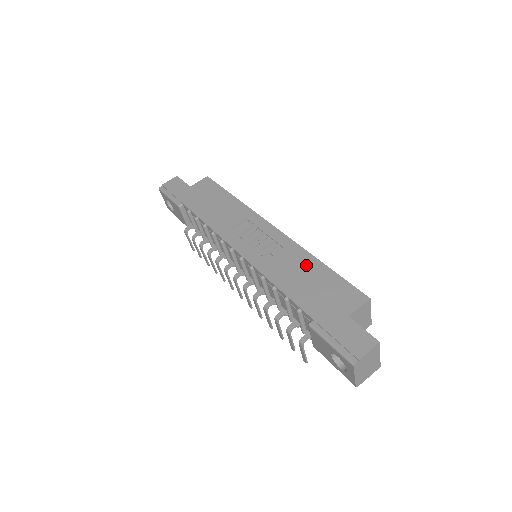
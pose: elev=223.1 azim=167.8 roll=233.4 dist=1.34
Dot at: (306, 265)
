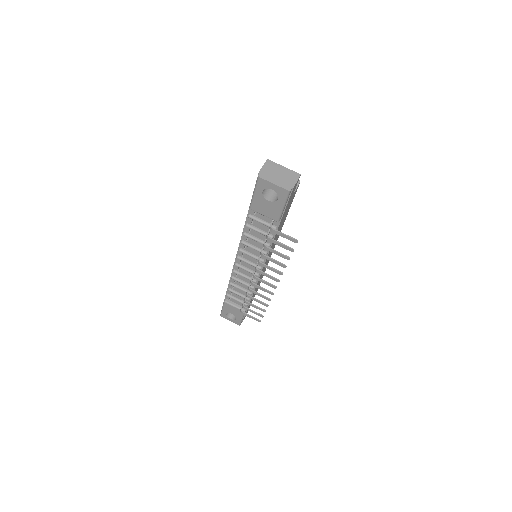
Dot at: occluded
